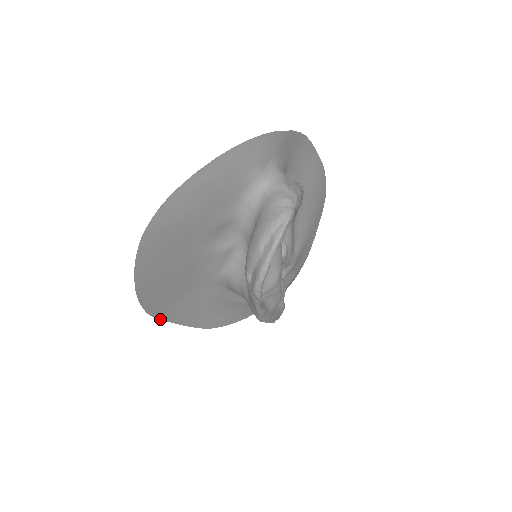
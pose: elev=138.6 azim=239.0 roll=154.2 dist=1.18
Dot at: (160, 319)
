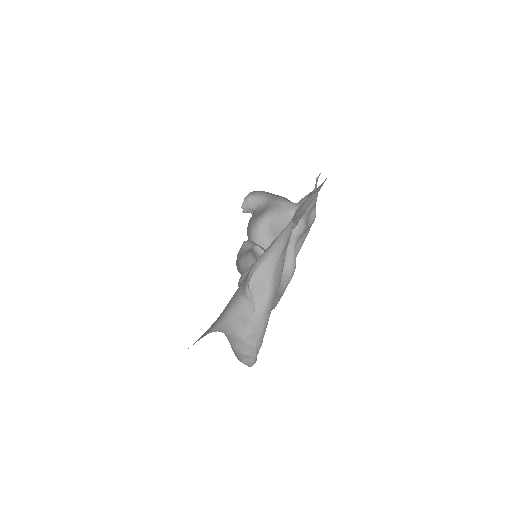
Dot at: occluded
